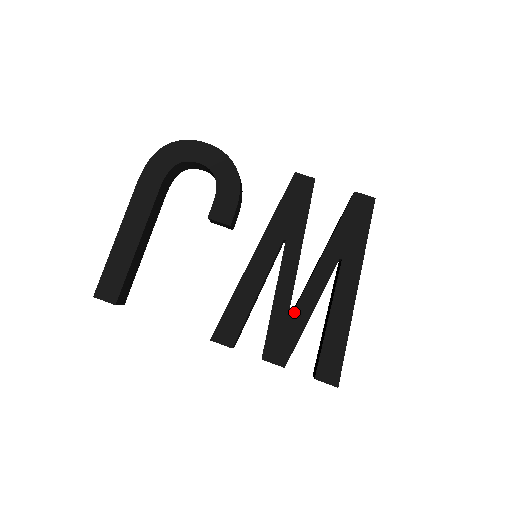
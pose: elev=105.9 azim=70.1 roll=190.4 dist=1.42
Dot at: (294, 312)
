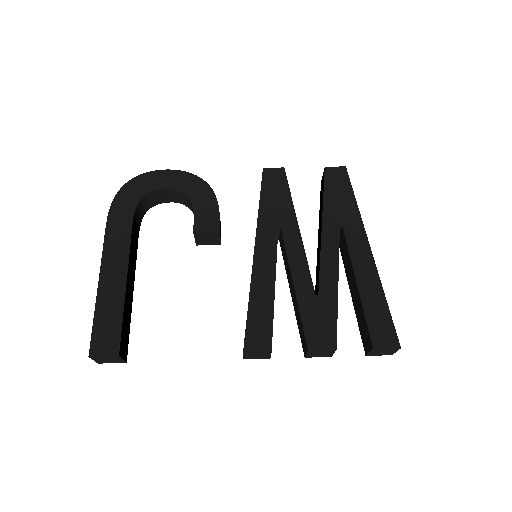
Dot at: (320, 290)
